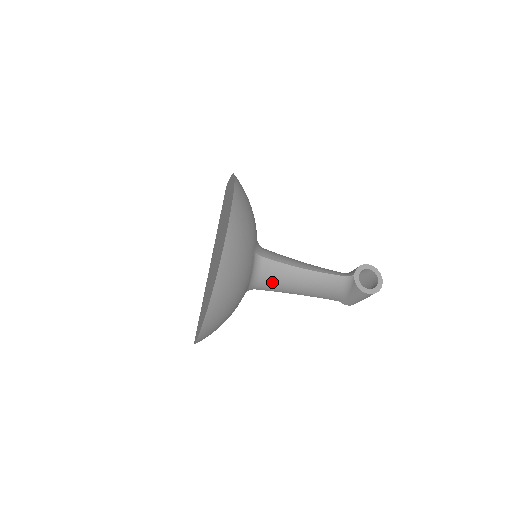
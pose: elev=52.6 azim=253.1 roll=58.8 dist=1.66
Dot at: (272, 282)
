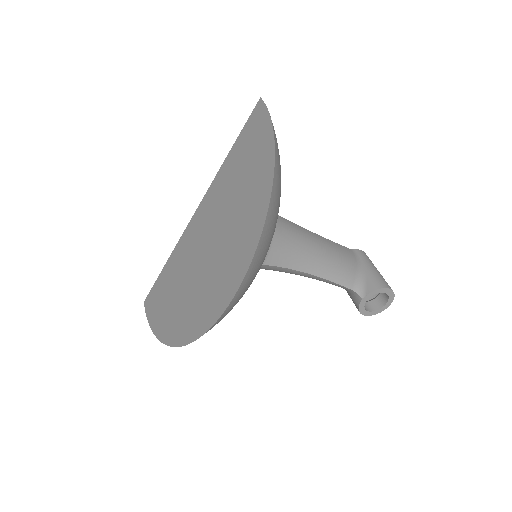
Dot at: occluded
